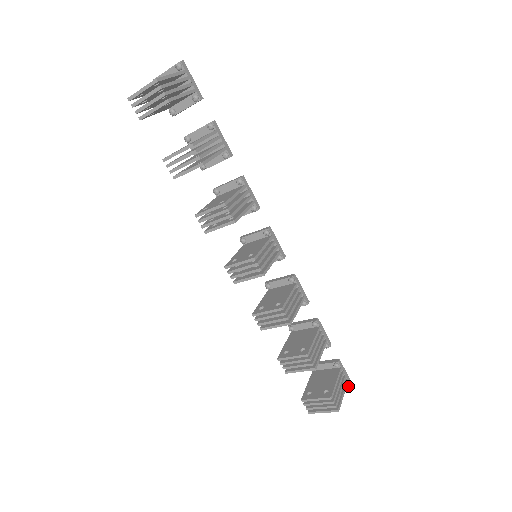
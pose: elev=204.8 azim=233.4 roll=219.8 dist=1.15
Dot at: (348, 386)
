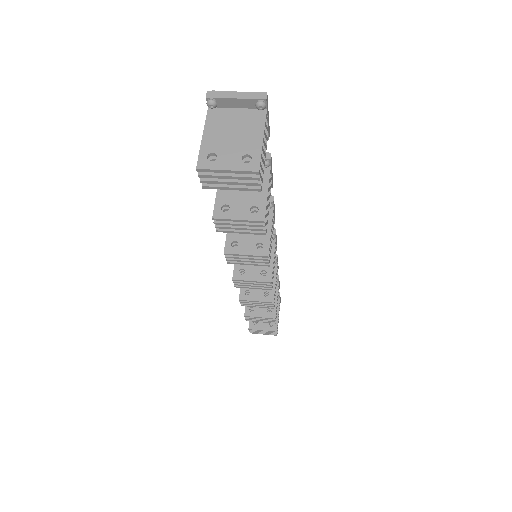
Dot at: occluded
